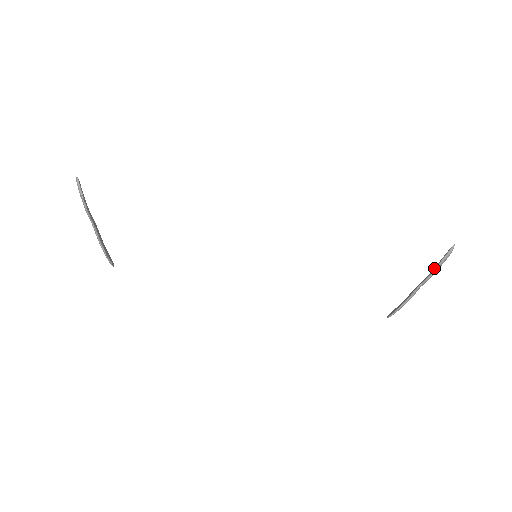
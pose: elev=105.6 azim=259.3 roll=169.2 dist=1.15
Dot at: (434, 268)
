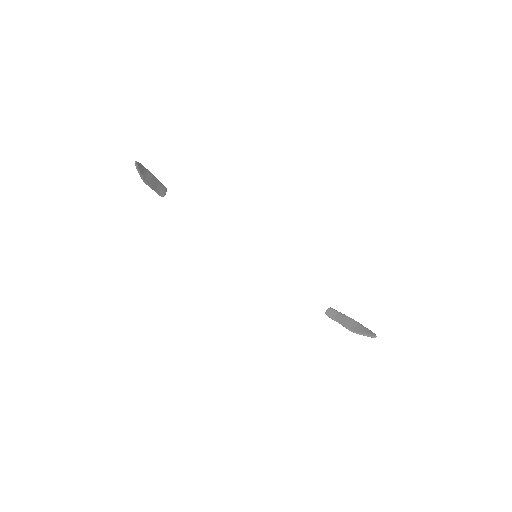
Dot at: (356, 332)
